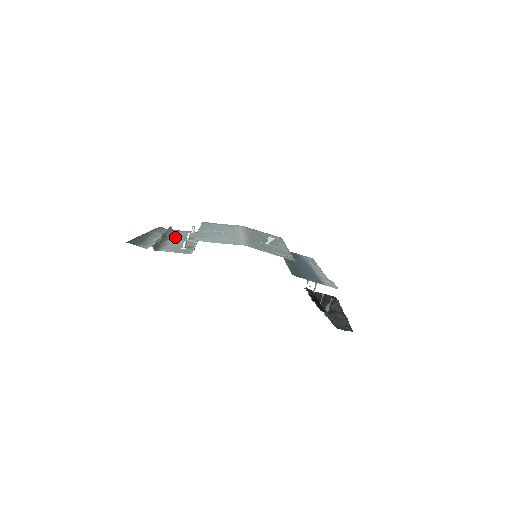
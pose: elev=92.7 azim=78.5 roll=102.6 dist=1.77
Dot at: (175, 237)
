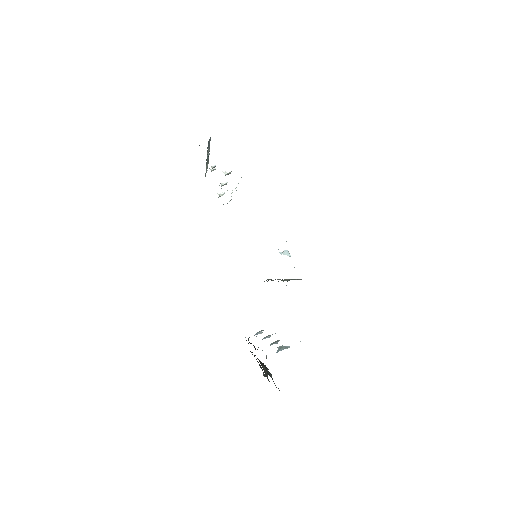
Dot at: occluded
